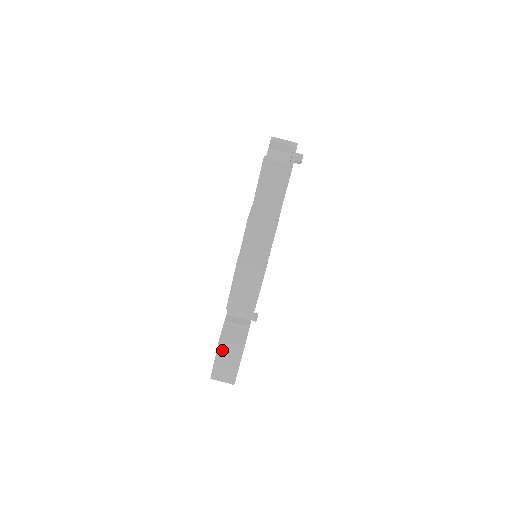
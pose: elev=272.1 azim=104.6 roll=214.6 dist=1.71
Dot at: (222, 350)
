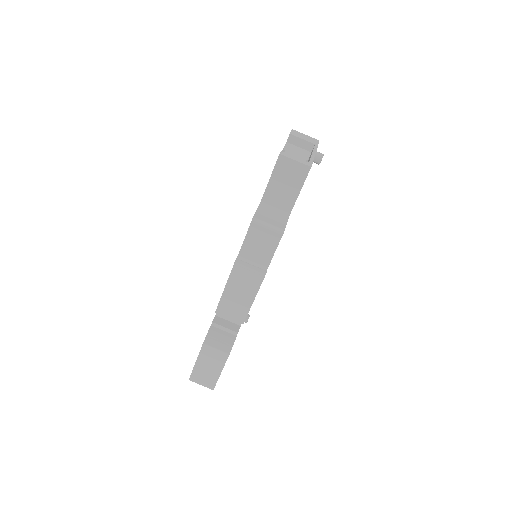
Dot at: (205, 353)
